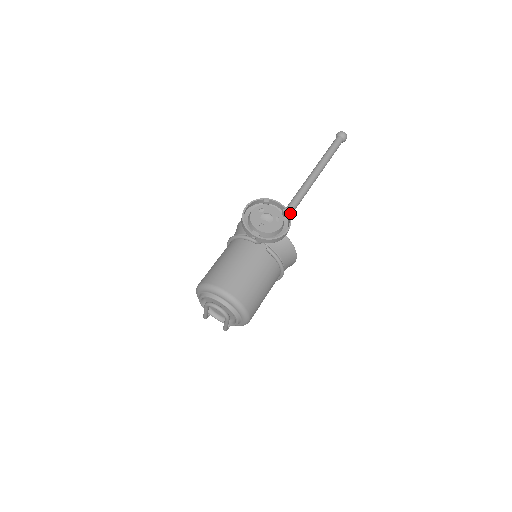
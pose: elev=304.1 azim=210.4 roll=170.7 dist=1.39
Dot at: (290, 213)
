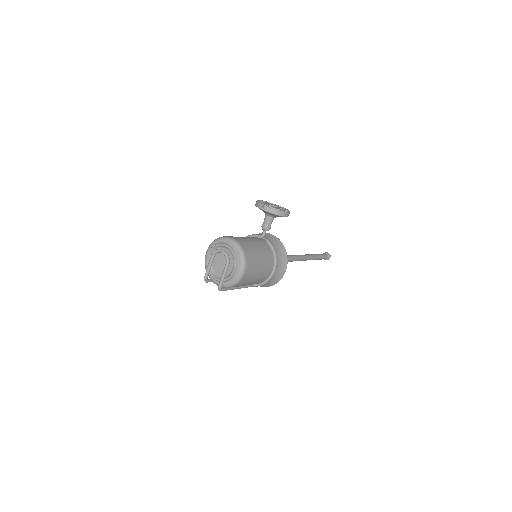
Dot at: occluded
